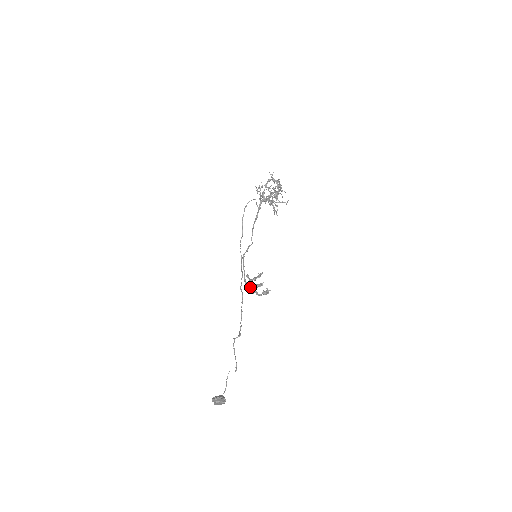
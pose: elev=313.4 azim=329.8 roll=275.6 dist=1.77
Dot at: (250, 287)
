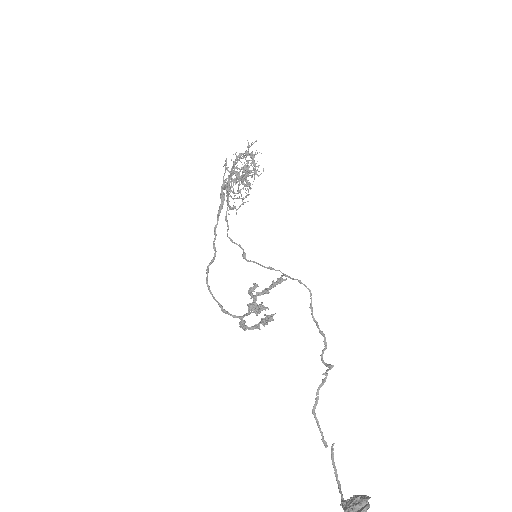
Dot at: (253, 309)
